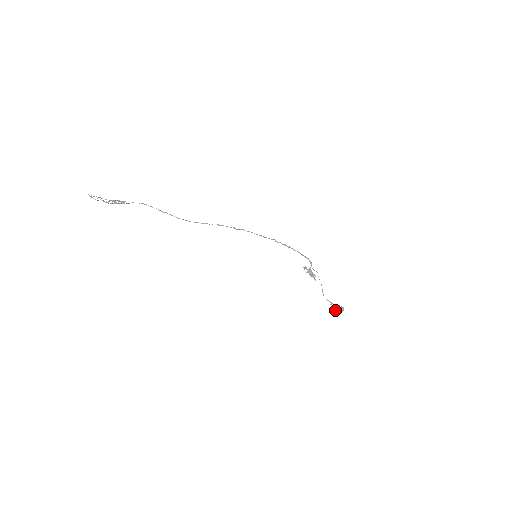
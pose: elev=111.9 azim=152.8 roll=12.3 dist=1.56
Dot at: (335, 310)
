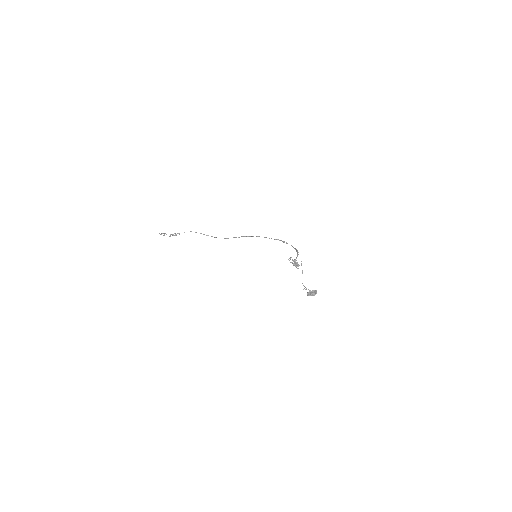
Dot at: (309, 295)
